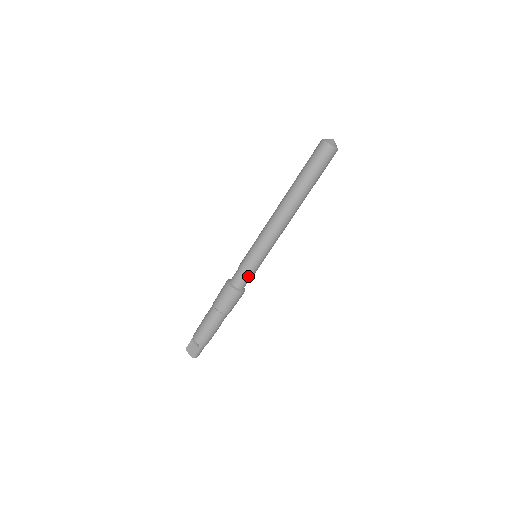
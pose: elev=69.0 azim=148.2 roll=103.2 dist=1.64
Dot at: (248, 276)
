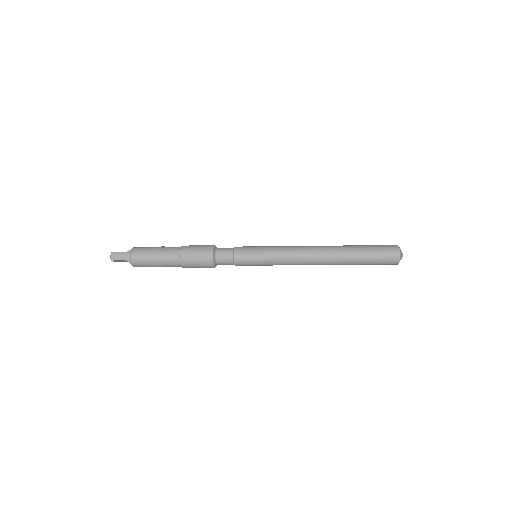
Dot at: occluded
